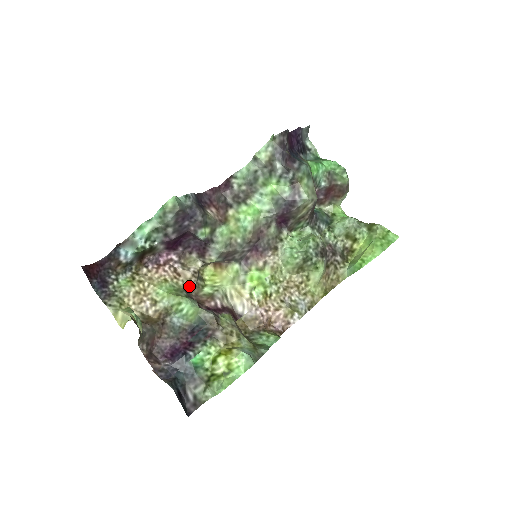
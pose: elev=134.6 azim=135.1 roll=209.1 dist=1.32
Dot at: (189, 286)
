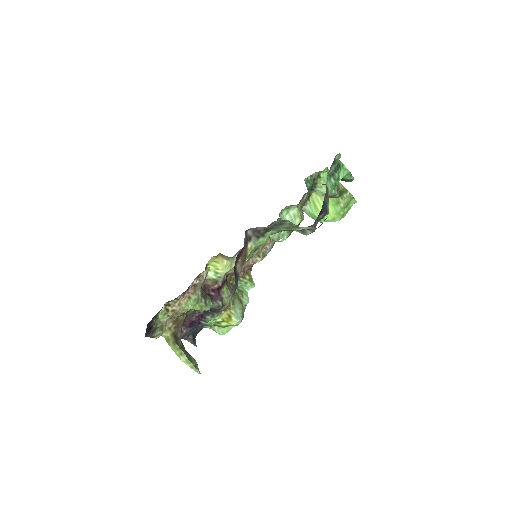
Dot at: occluded
